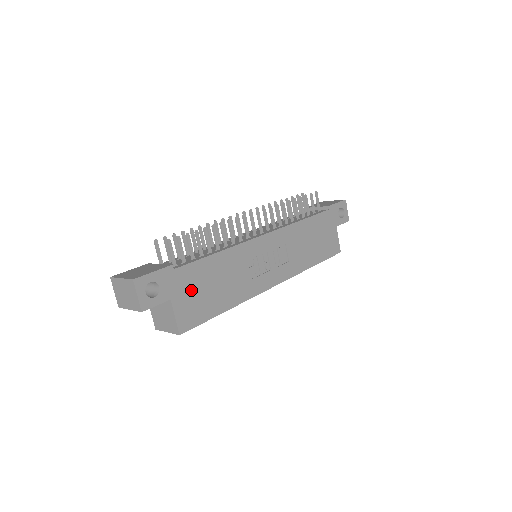
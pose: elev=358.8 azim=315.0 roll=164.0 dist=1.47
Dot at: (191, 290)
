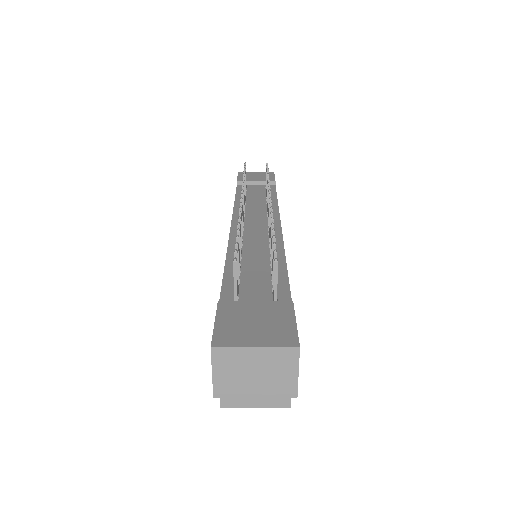
Dot at: occluded
